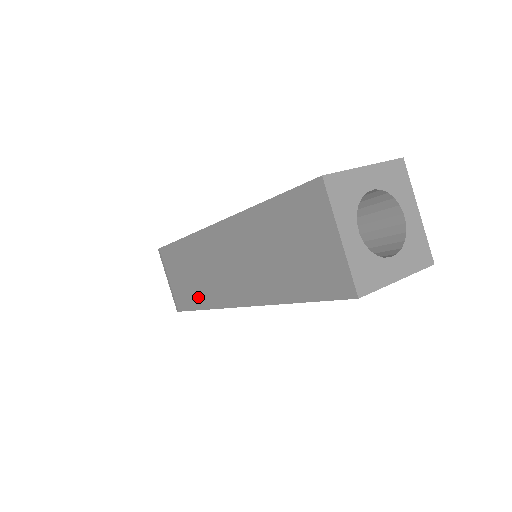
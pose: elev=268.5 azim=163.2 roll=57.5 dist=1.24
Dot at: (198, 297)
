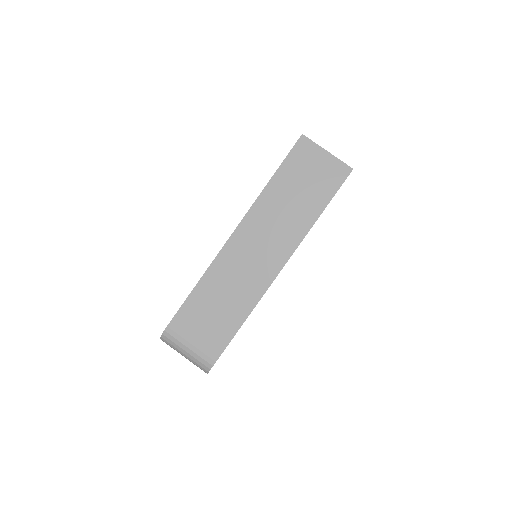
Dot at: (237, 312)
